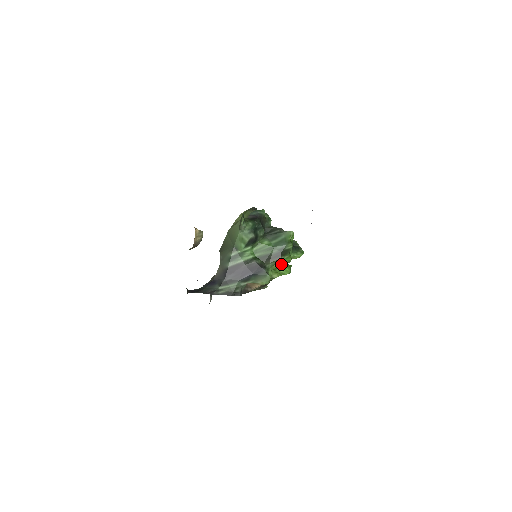
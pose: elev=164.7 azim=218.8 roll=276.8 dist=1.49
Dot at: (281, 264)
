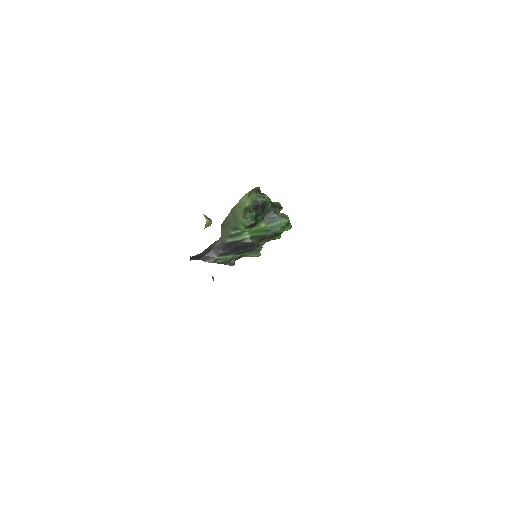
Dot at: occluded
